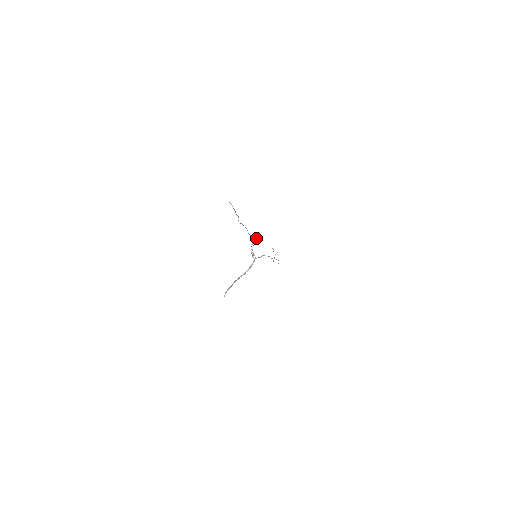
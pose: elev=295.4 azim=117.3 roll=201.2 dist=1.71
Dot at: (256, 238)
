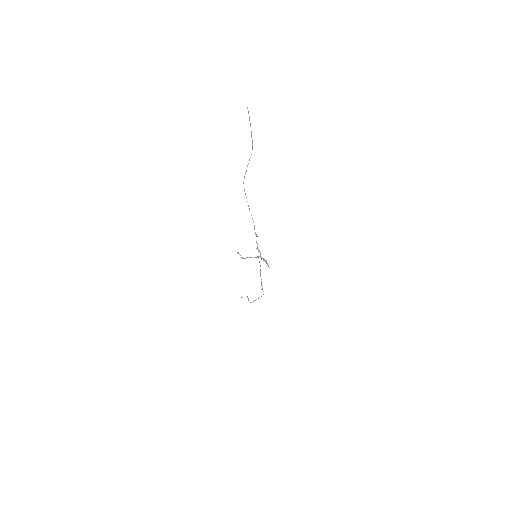
Dot at: occluded
